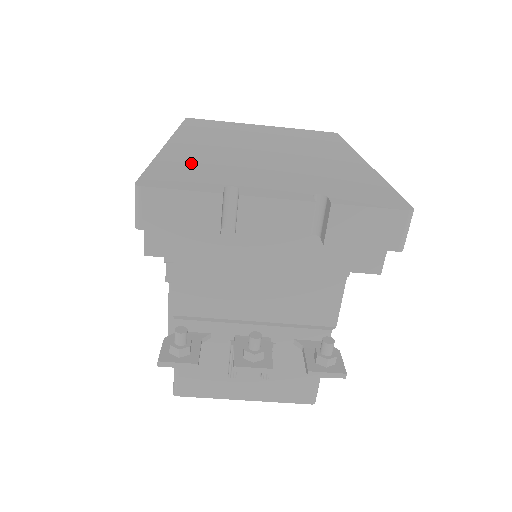
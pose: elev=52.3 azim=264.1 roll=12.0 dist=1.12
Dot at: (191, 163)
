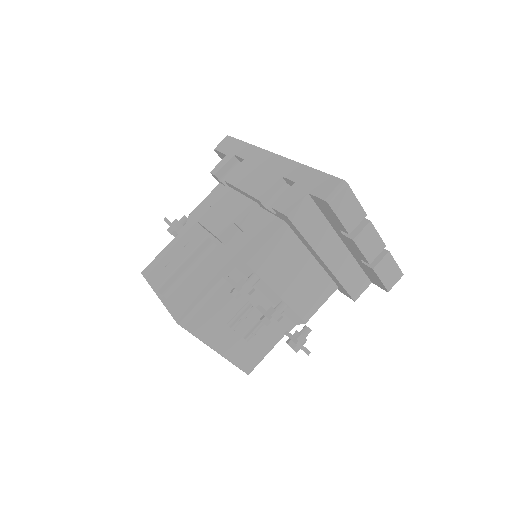
Dot at: occluded
